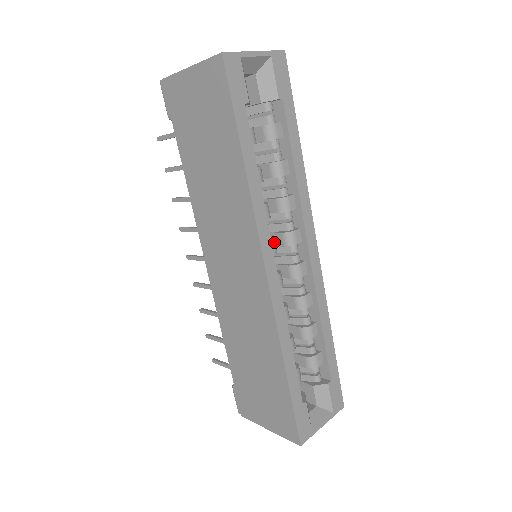
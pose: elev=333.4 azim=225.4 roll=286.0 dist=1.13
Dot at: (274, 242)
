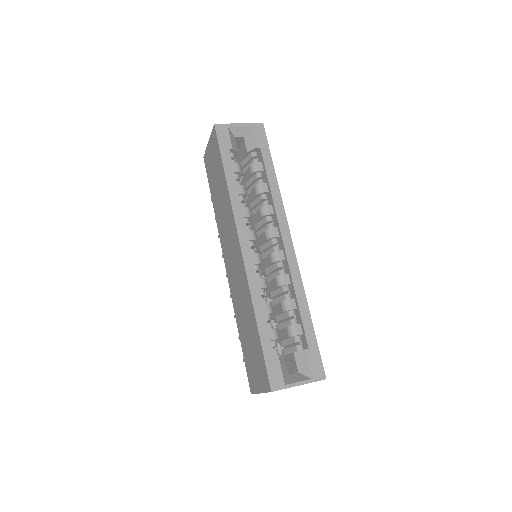
Dot at: (253, 232)
